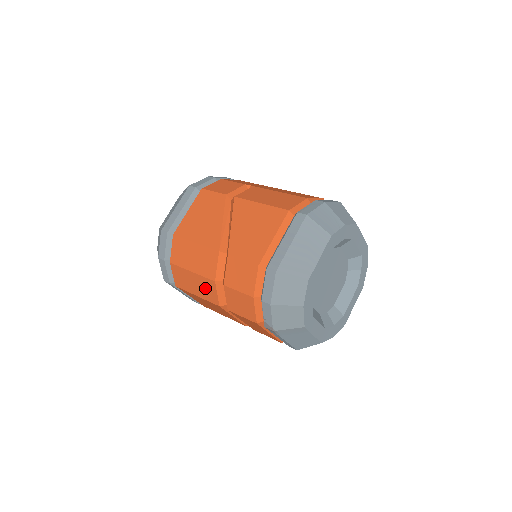
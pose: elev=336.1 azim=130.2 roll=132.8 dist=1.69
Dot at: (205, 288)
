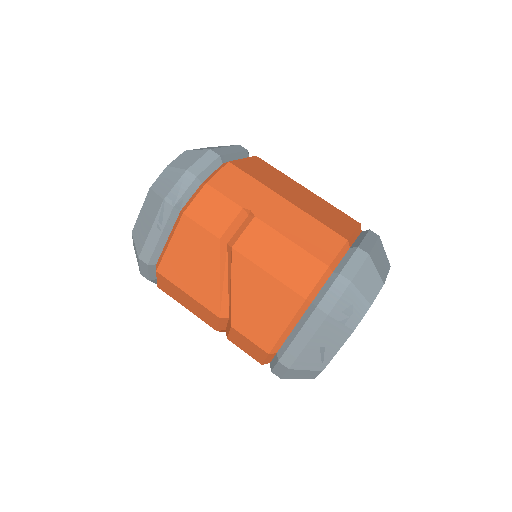
Dot at: occluded
